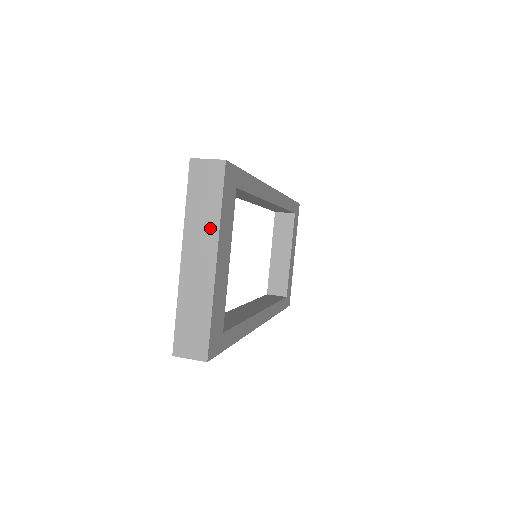
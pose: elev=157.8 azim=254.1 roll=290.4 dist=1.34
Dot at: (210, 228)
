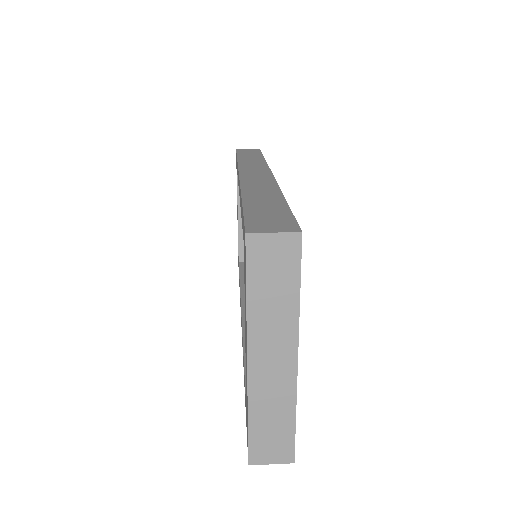
Dot at: (286, 322)
